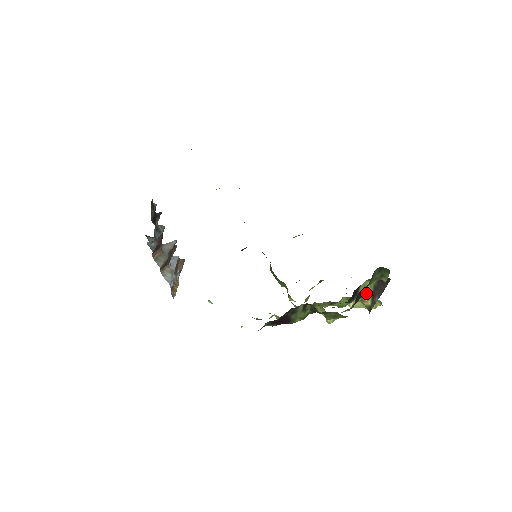
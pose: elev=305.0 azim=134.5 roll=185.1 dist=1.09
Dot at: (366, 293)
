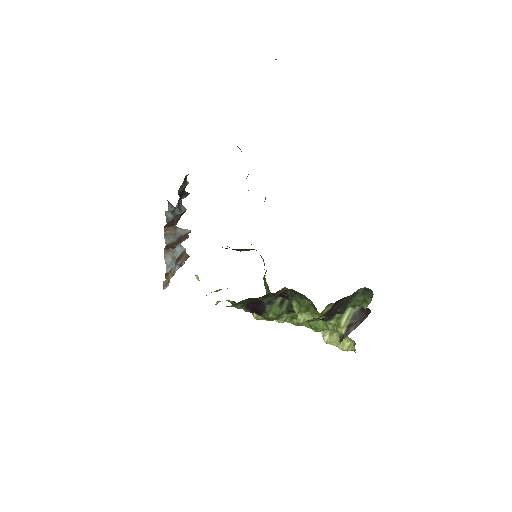
Dot at: (344, 310)
